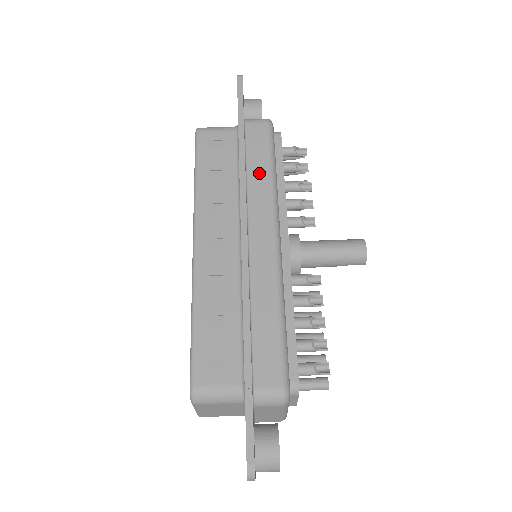
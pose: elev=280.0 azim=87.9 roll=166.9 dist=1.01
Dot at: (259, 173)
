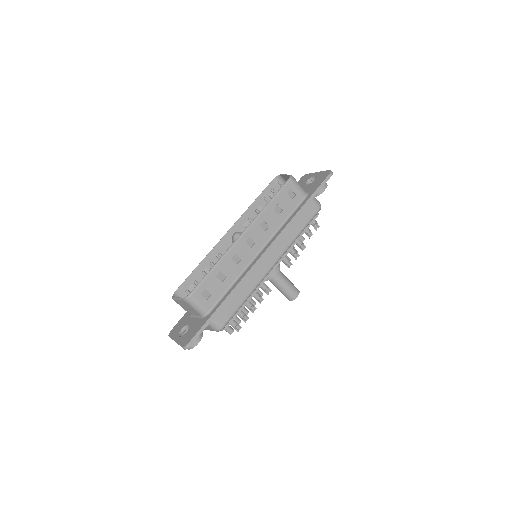
Dot at: (295, 229)
